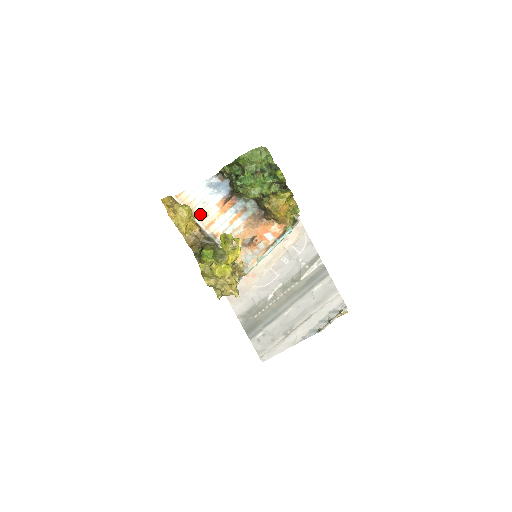
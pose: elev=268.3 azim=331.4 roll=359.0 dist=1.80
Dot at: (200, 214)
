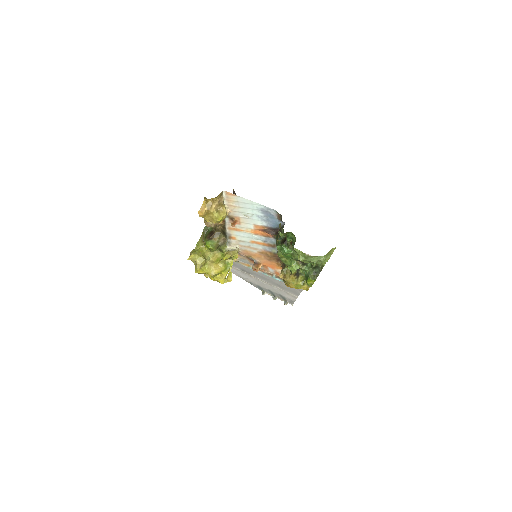
Dot at: (234, 218)
